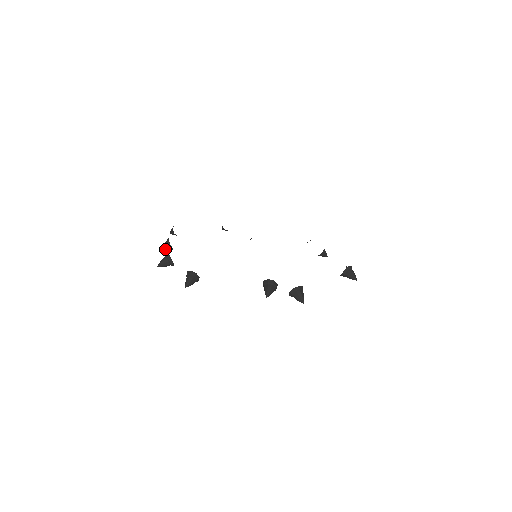
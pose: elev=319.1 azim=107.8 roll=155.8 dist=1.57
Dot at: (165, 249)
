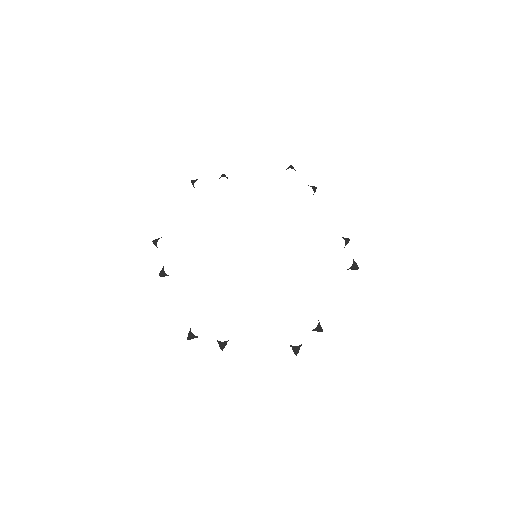
Dot at: (164, 275)
